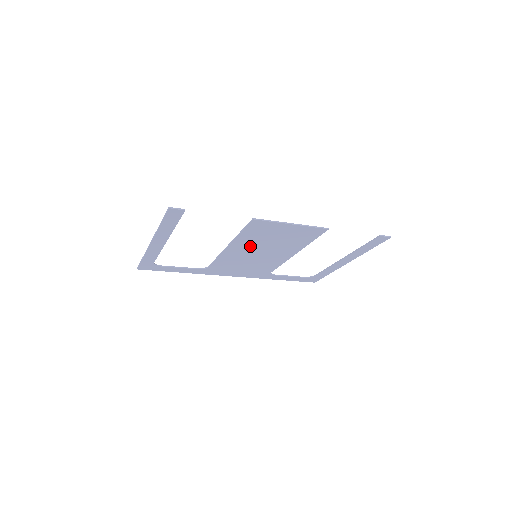
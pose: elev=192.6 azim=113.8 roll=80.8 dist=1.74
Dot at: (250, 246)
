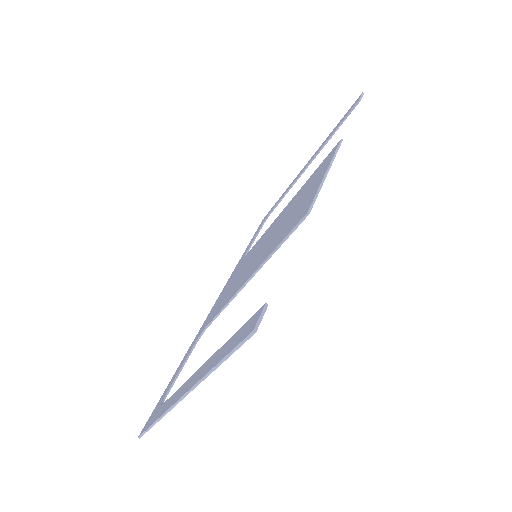
Dot at: occluded
